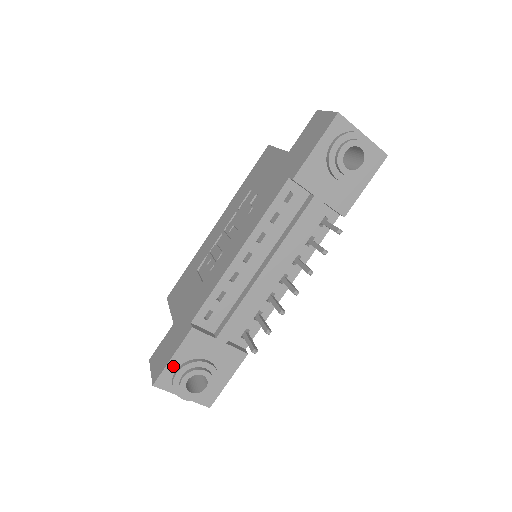
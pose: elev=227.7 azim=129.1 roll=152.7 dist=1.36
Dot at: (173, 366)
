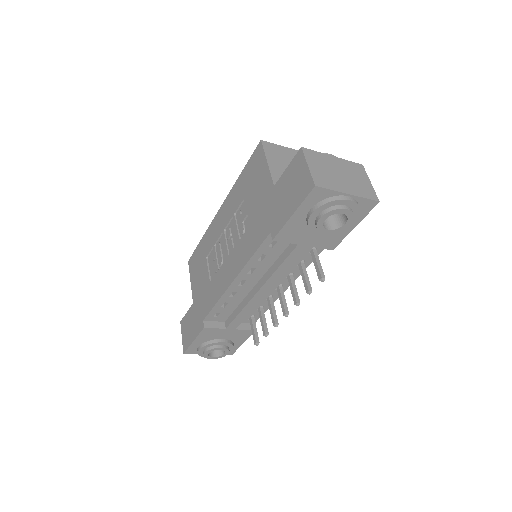
Dot at: (196, 344)
